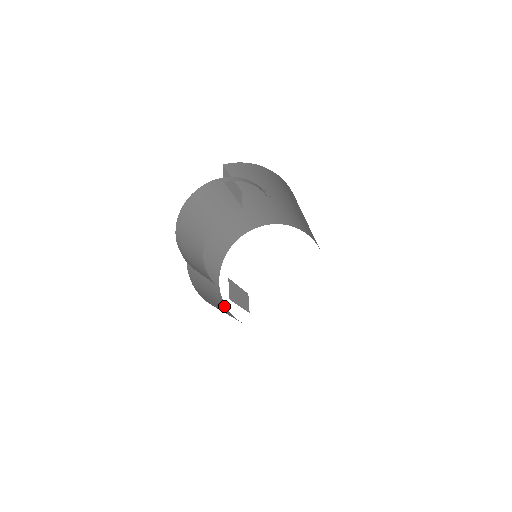
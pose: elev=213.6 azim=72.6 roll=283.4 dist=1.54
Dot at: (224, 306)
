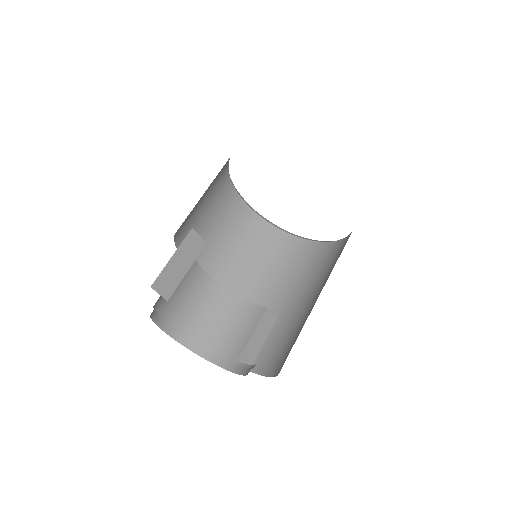
Dot at: (259, 224)
